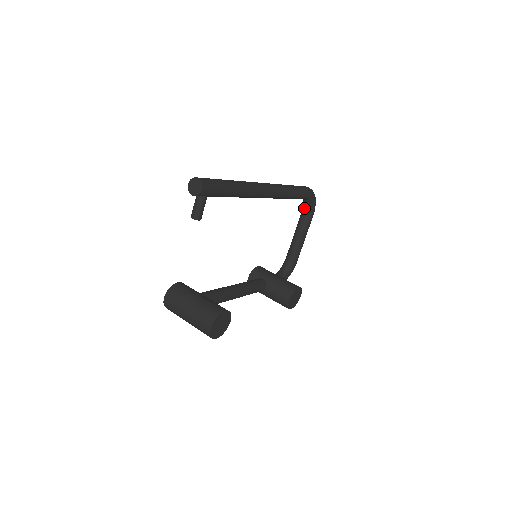
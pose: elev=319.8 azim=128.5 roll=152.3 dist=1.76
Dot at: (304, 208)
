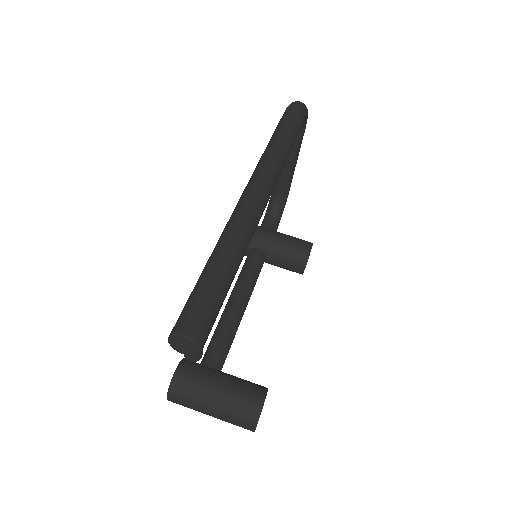
Dot at: occluded
